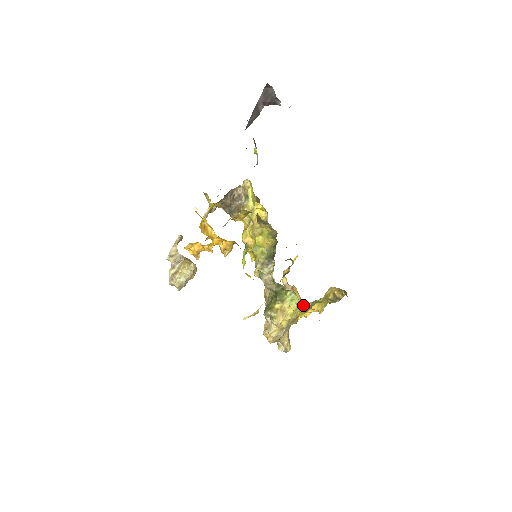
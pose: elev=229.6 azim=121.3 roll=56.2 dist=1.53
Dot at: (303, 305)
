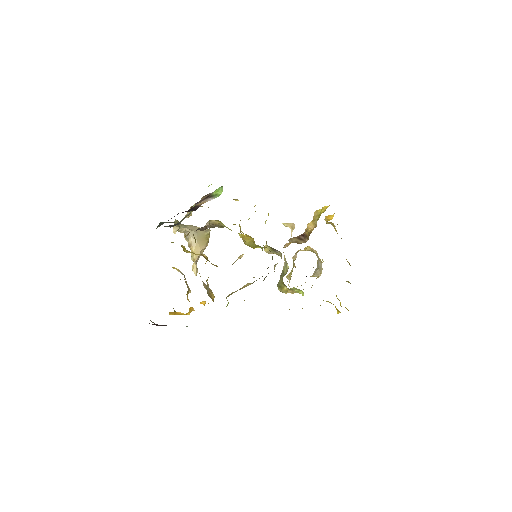
Dot at: occluded
